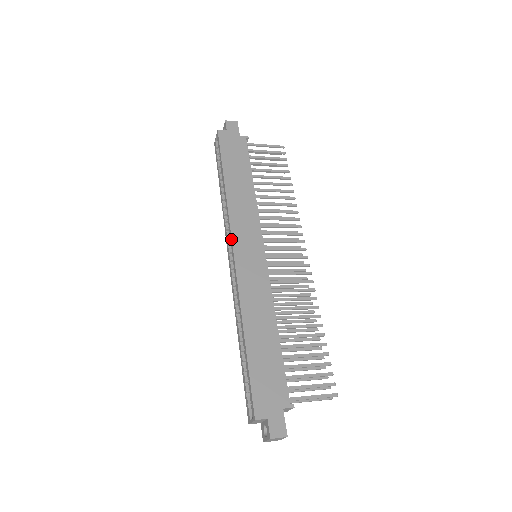
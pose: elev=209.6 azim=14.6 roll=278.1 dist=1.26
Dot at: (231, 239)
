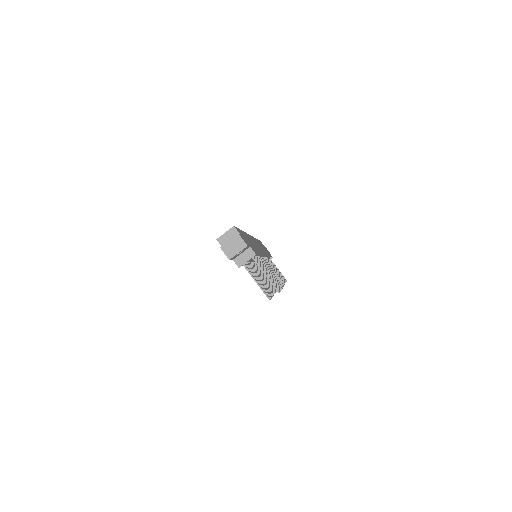
Dot at: occluded
